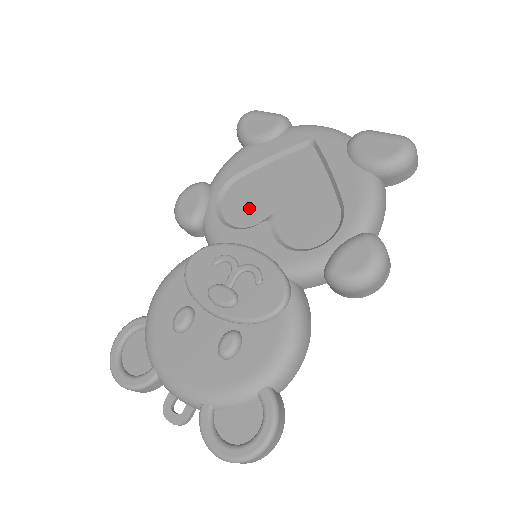
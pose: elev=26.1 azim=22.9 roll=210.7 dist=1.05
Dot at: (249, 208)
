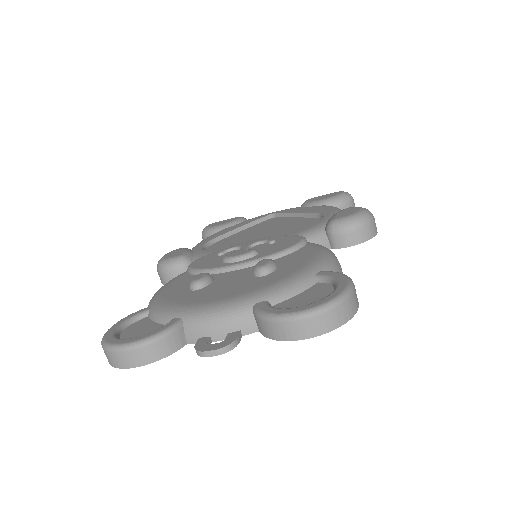
Dot at: (236, 243)
